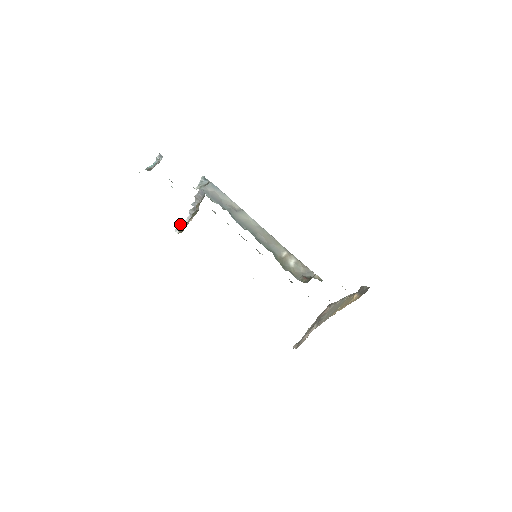
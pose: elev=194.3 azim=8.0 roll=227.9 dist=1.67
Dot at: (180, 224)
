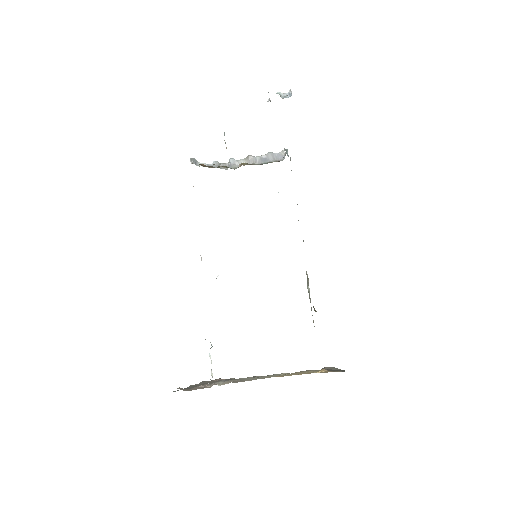
Dot at: occluded
